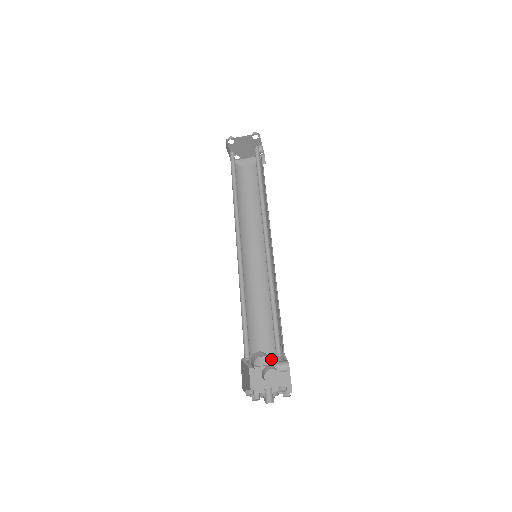
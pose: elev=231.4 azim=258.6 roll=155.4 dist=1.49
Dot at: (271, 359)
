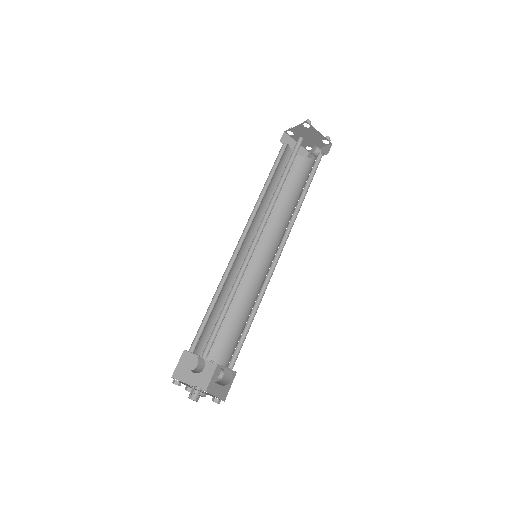
Dot at: occluded
